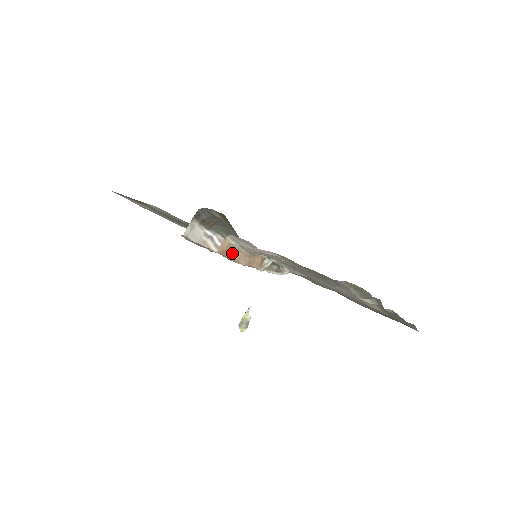
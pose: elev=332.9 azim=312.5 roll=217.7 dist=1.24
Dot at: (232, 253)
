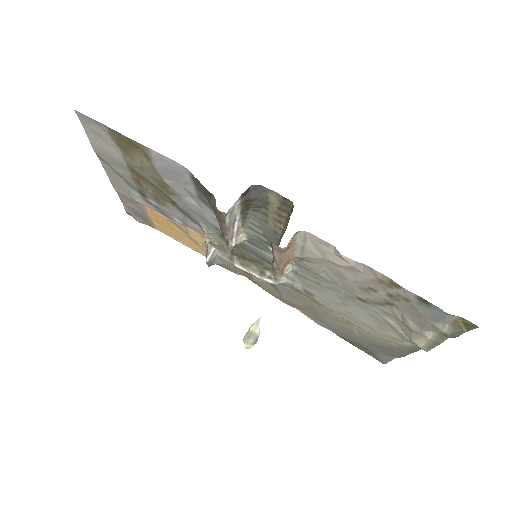
Dot at: (285, 252)
